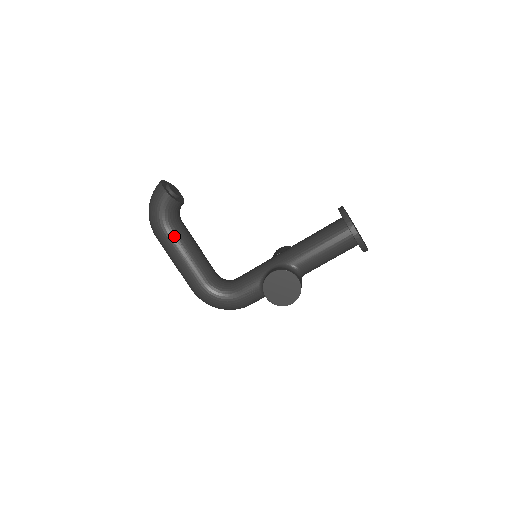
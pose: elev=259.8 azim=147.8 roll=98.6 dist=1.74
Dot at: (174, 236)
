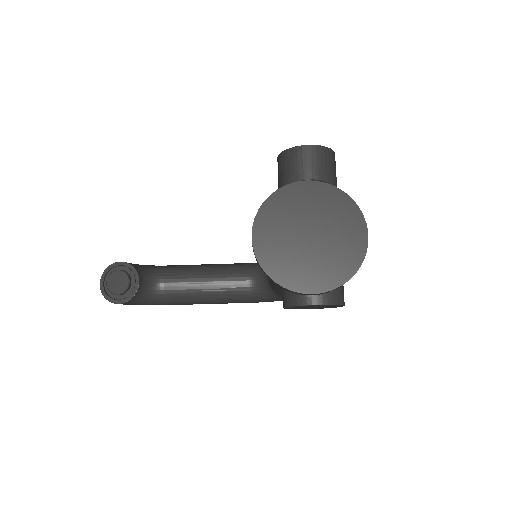
Dot at: (176, 303)
